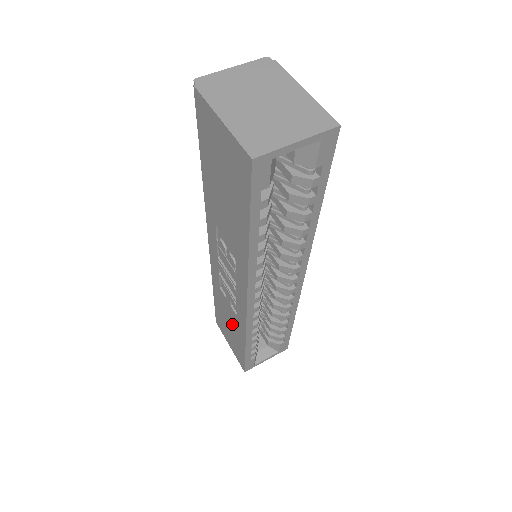
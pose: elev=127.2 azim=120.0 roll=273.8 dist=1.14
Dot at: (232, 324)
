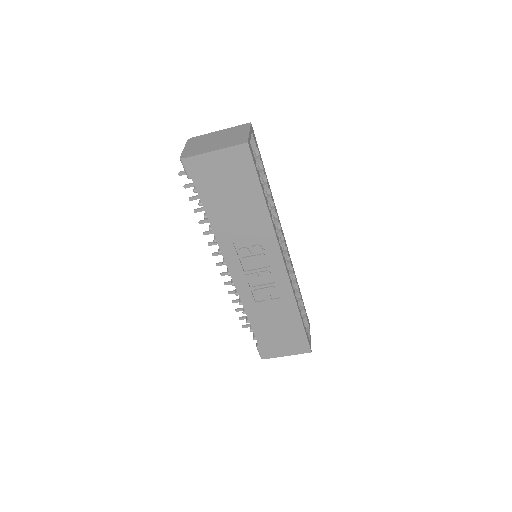
Dot at: (280, 319)
